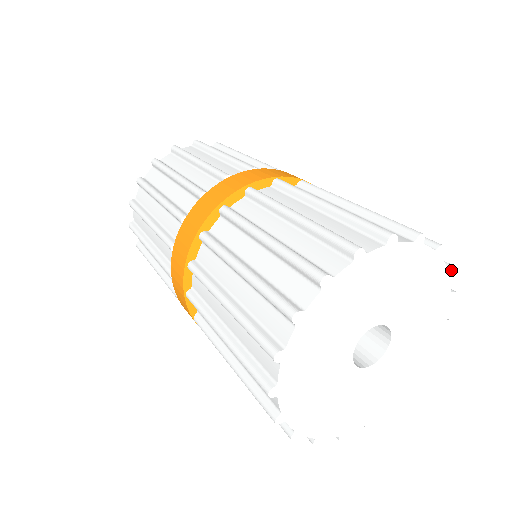
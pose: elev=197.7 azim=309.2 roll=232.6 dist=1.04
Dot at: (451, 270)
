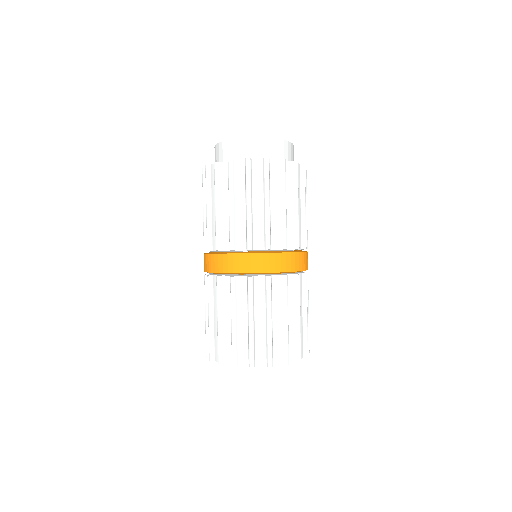
Dot at: occluded
